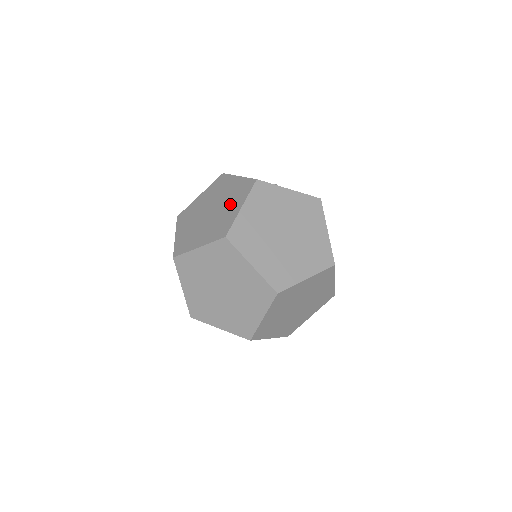
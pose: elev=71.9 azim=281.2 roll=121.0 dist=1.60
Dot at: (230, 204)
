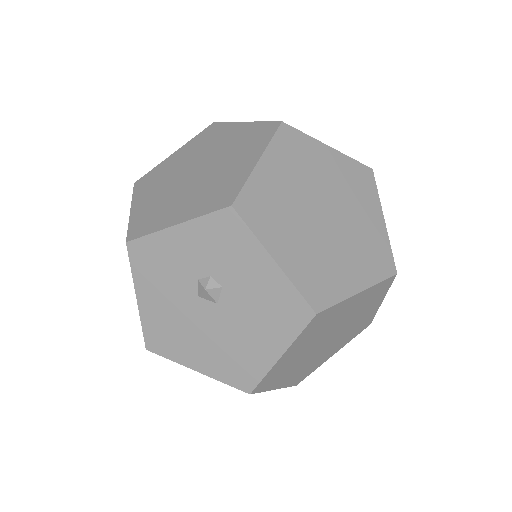
Dot at: occluded
